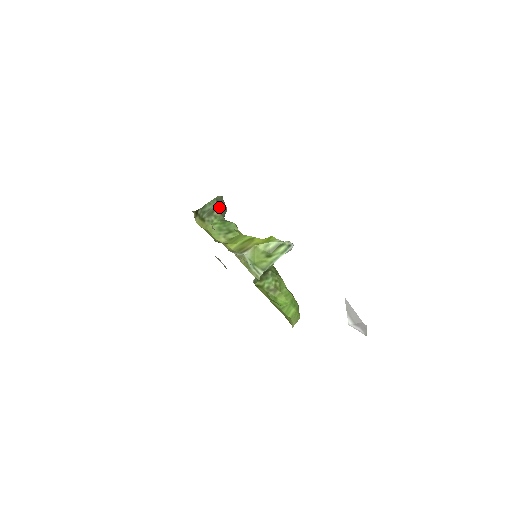
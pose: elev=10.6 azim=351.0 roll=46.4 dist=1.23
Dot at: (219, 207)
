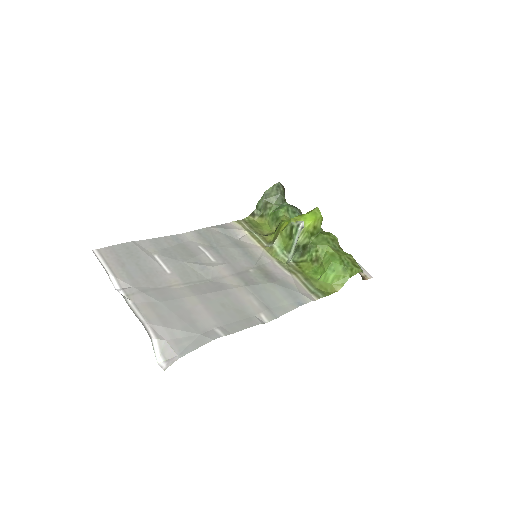
Dot at: (269, 199)
